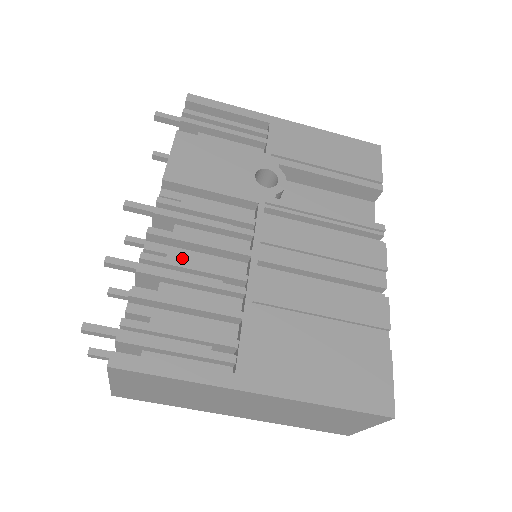
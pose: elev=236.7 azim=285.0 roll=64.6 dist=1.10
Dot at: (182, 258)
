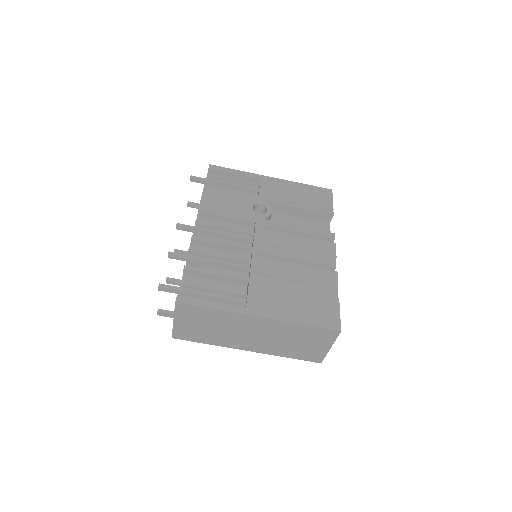
Dot at: occluded
